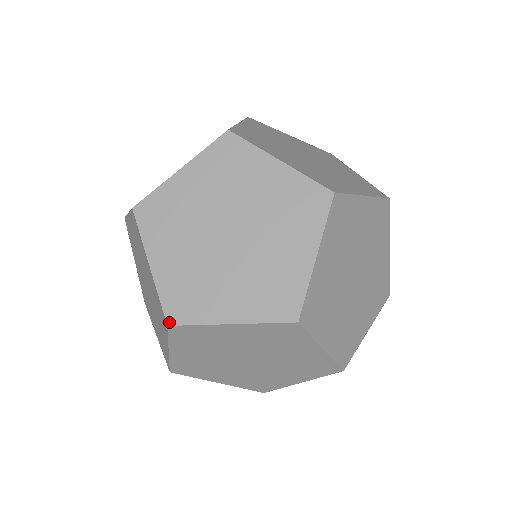
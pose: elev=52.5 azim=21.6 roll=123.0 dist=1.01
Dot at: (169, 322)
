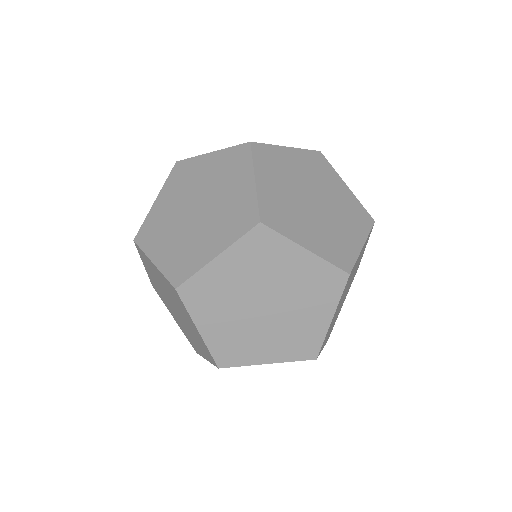
Dot at: (153, 286)
